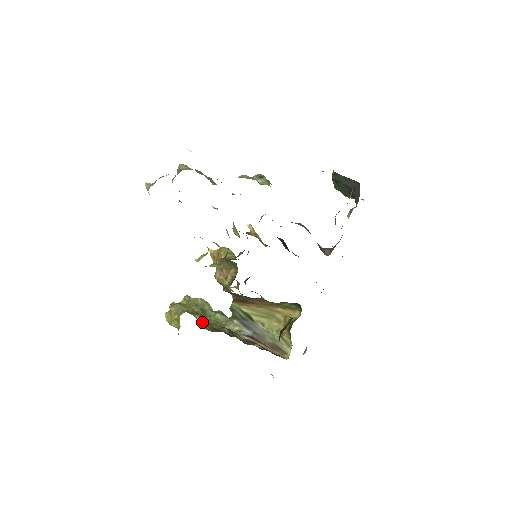
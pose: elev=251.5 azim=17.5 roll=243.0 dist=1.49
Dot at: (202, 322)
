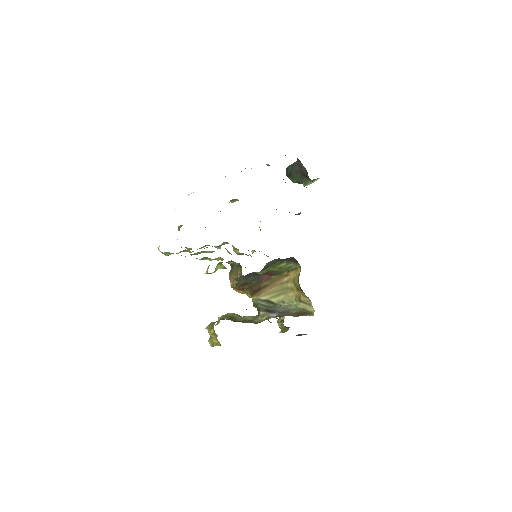
Dot at: occluded
